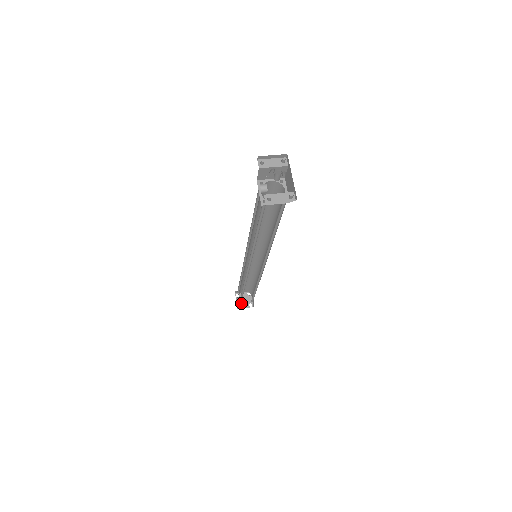
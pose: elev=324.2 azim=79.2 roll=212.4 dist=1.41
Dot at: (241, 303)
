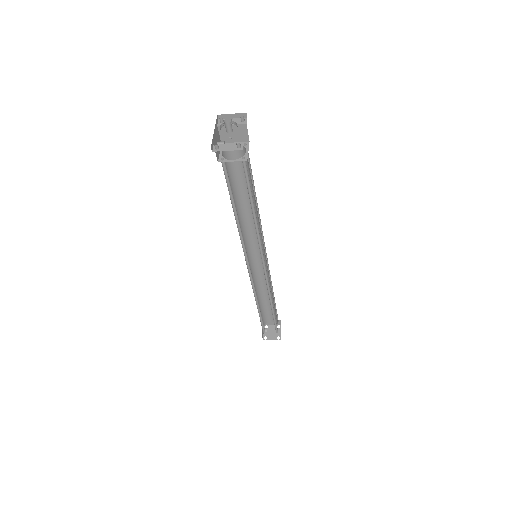
Dot at: (268, 335)
